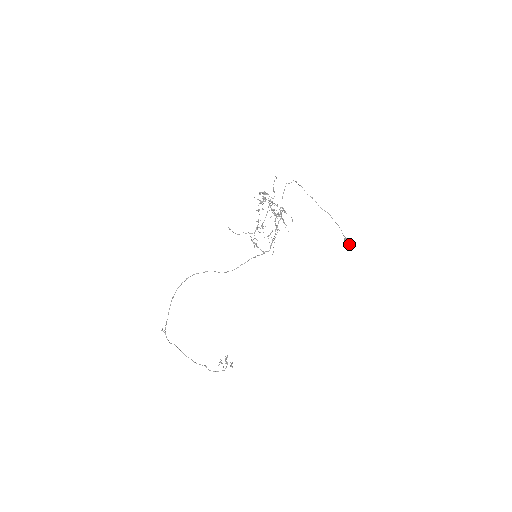
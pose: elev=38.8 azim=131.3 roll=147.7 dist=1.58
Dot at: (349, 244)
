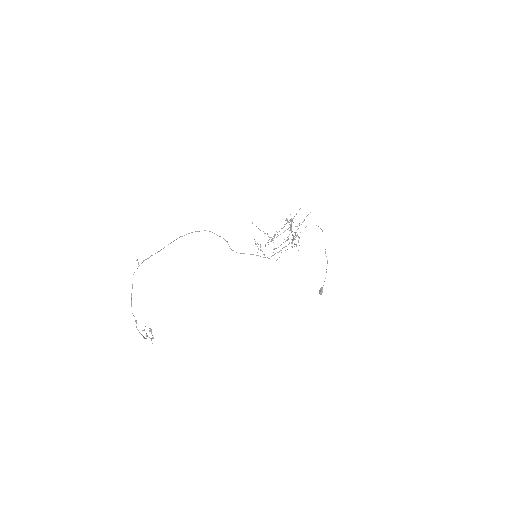
Dot at: occluded
